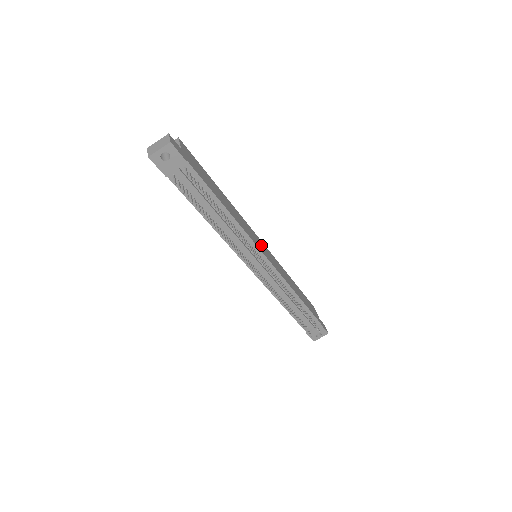
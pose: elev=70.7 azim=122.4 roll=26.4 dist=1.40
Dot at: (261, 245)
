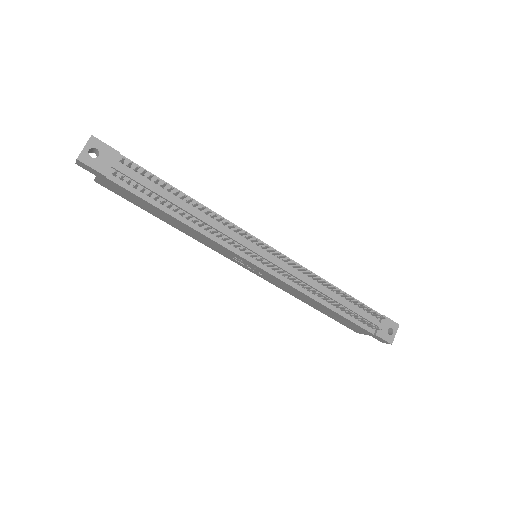
Dot at: occluded
